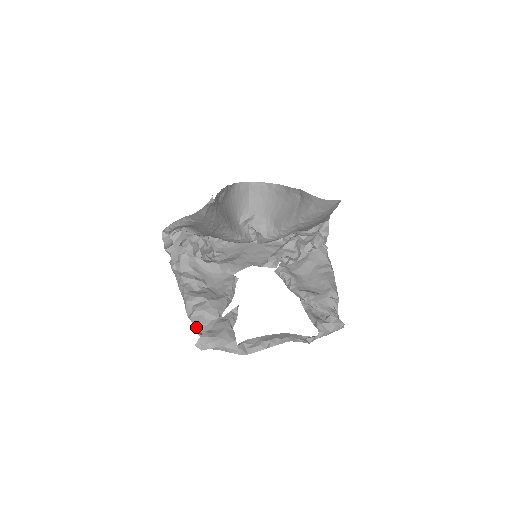
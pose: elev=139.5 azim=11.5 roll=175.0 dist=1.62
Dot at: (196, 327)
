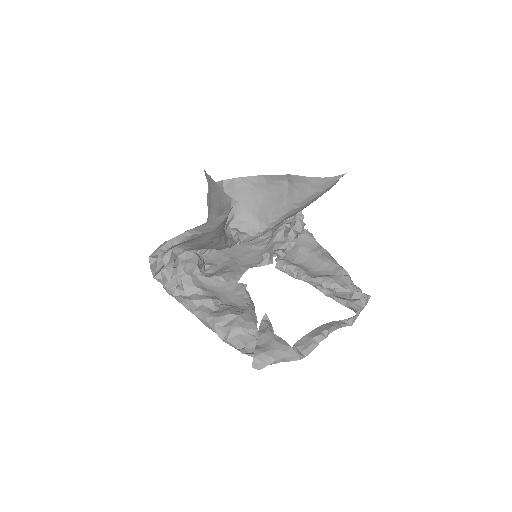
Dot at: (240, 348)
